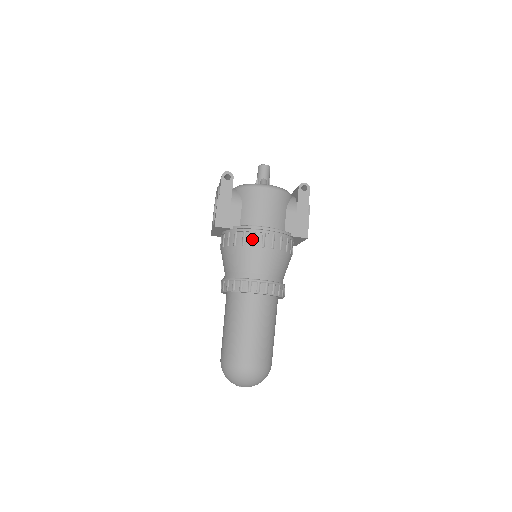
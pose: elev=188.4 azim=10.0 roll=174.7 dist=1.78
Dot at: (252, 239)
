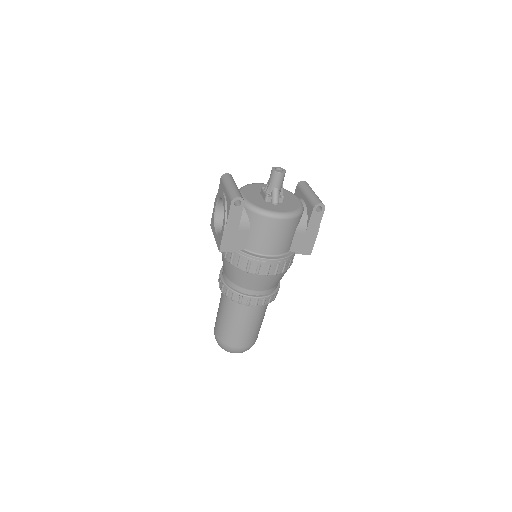
Dot at: (257, 269)
